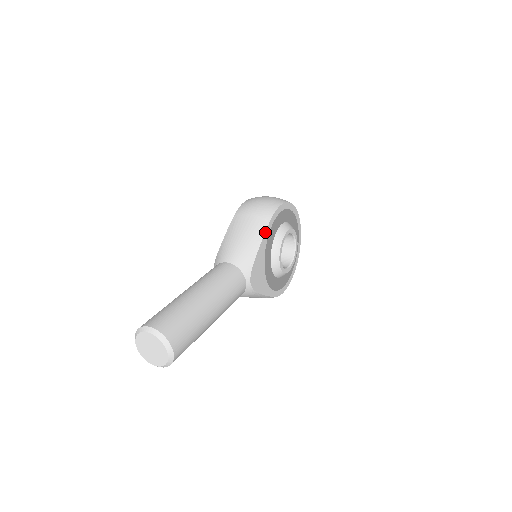
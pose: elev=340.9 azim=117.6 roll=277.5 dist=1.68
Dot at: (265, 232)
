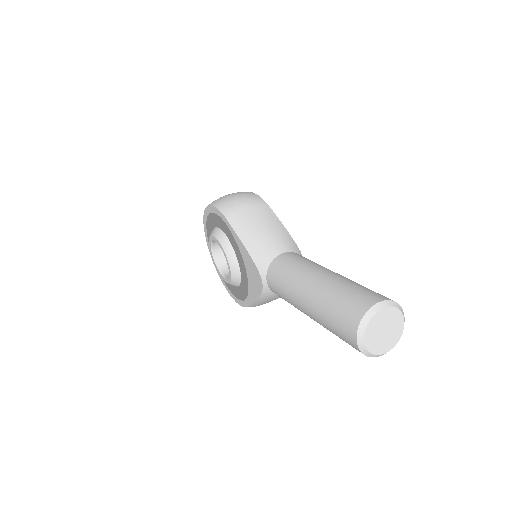
Dot at: occluded
